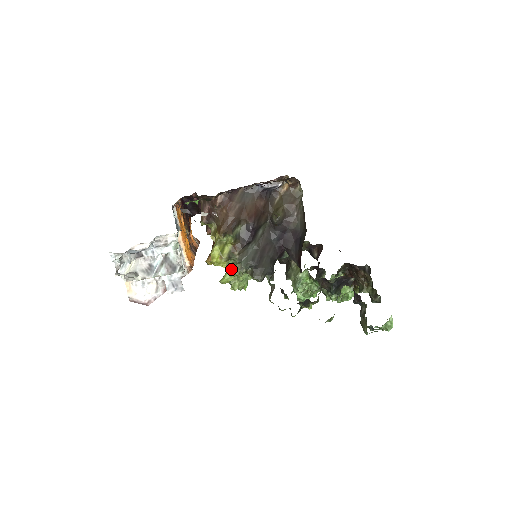
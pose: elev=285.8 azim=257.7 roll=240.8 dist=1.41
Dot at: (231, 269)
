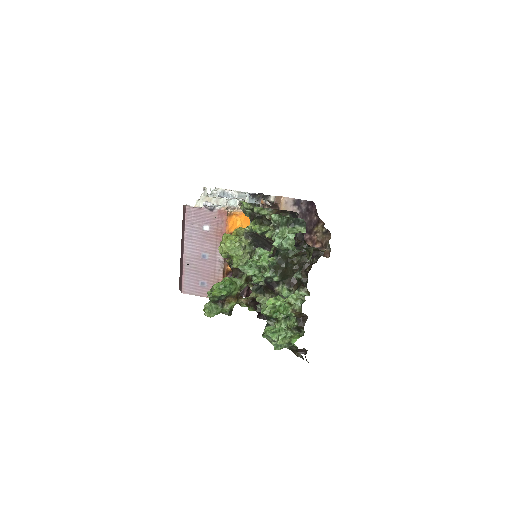
Dot at: occluded
